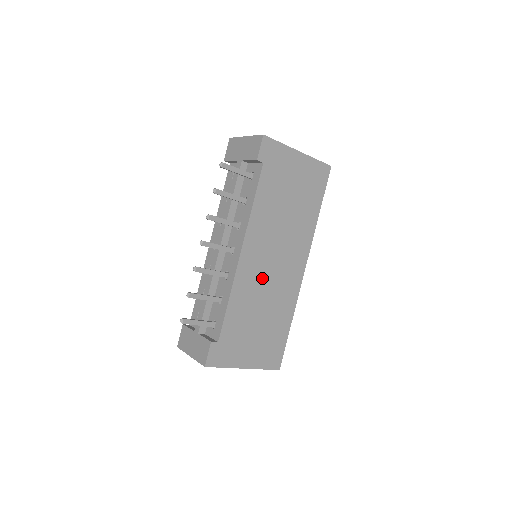
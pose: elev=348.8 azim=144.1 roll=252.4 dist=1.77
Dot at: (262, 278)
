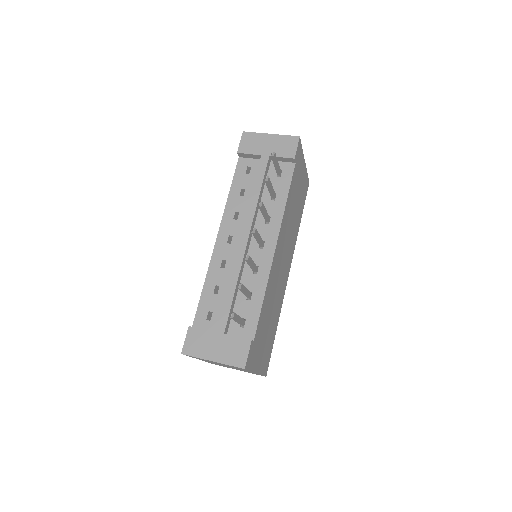
Dot at: (277, 277)
